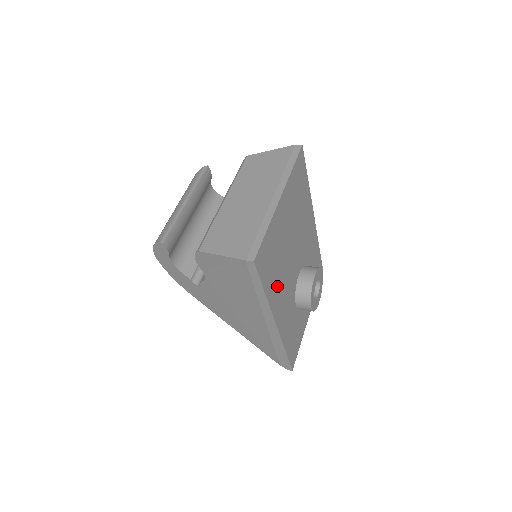
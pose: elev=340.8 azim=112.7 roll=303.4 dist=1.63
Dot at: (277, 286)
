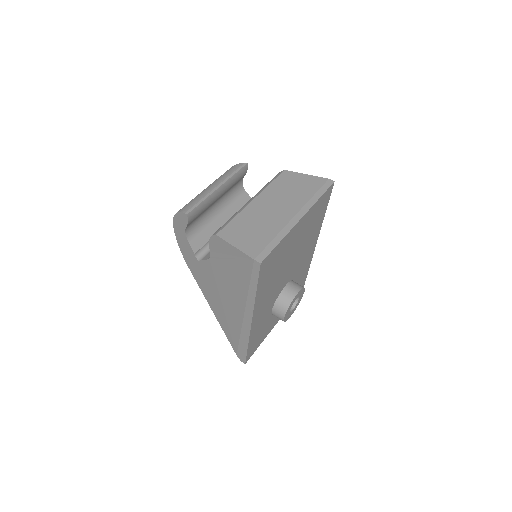
Dot at: (267, 289)
